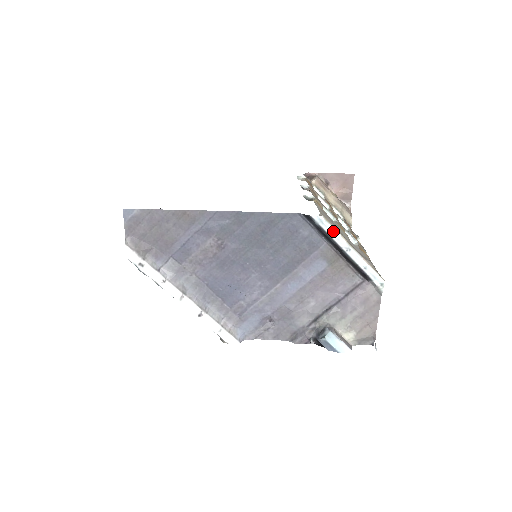
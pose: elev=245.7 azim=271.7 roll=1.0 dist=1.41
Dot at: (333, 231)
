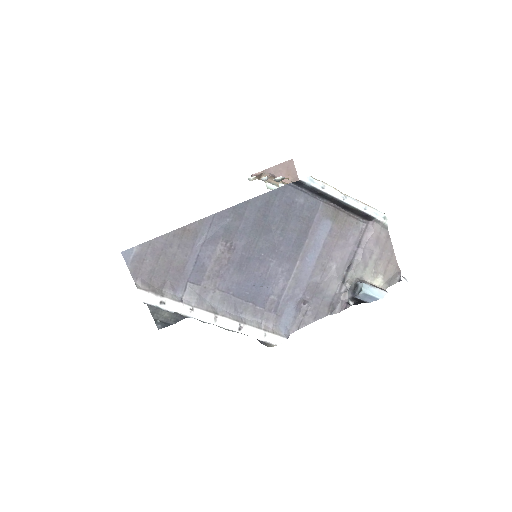
Dot at: (325, 186)
